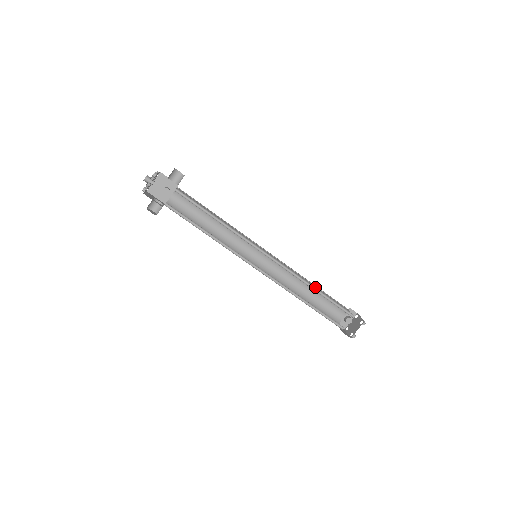
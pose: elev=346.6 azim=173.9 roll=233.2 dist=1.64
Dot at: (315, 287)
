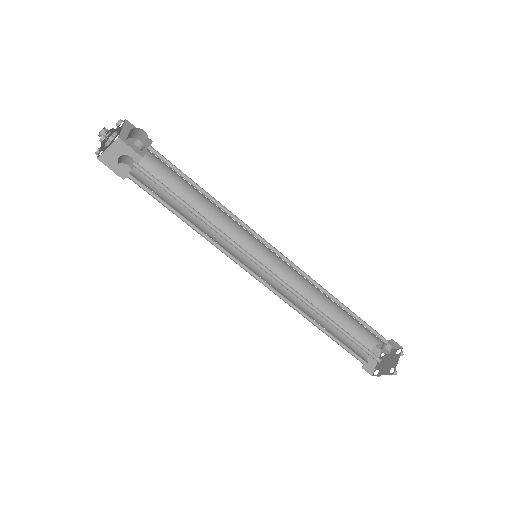
Dot at: occluded
